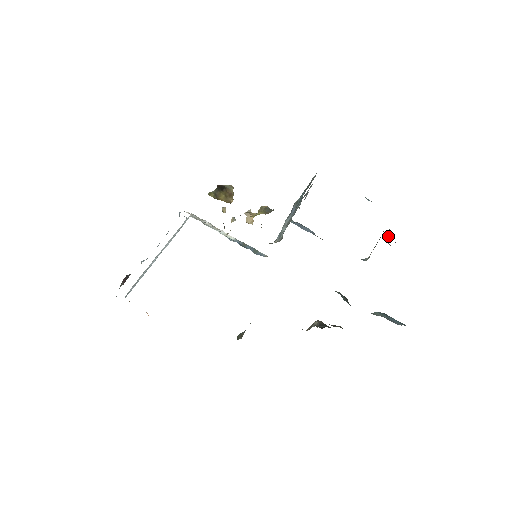
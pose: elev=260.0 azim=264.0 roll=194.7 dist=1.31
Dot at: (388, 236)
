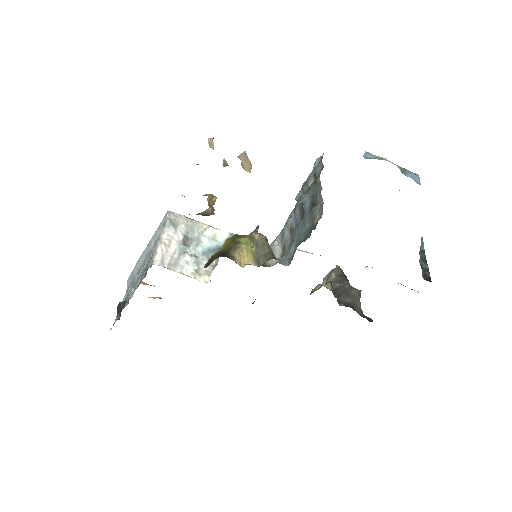
Dot at: occluded
